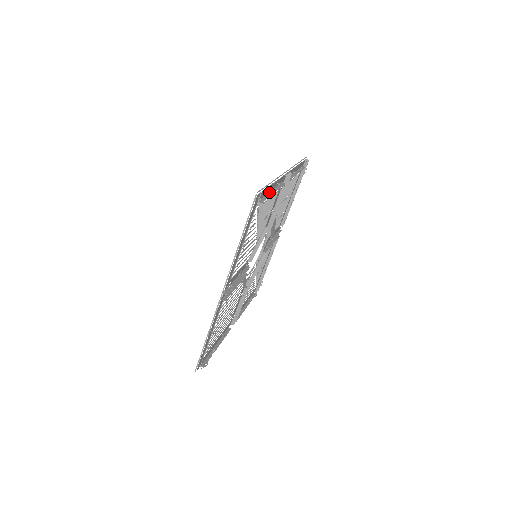
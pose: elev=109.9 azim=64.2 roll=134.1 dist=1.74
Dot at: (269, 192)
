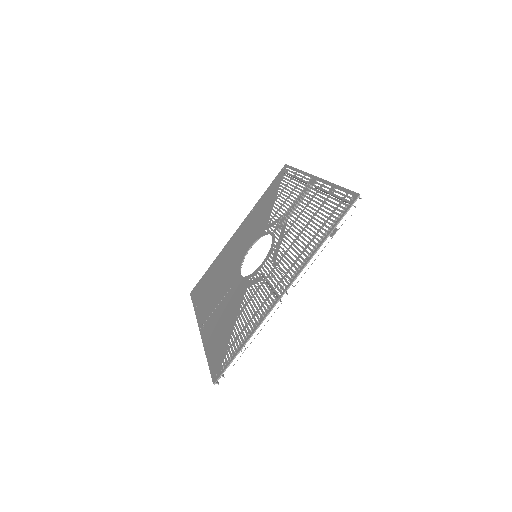
Dot at: occluded
